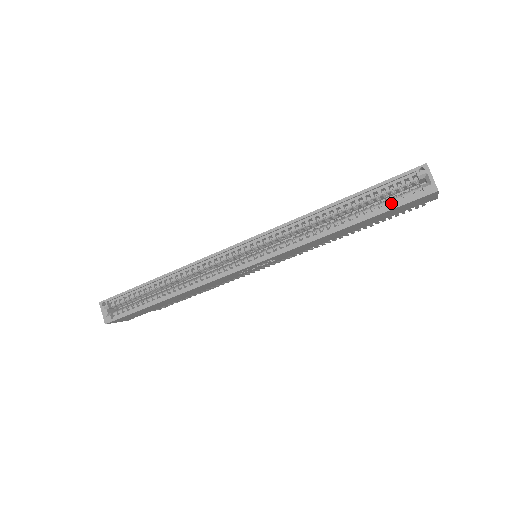
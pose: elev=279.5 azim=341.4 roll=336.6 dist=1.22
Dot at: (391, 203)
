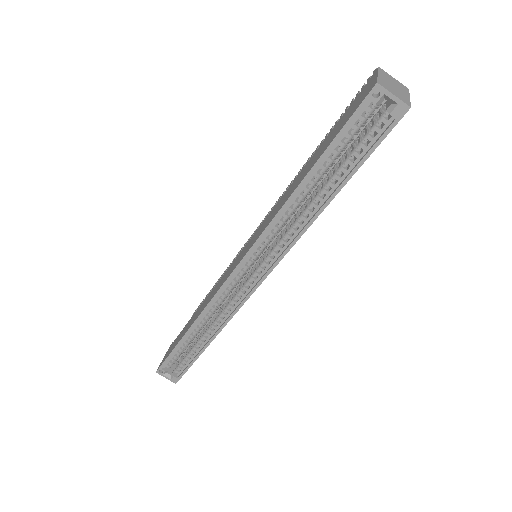
Dot at: (363, 149)
